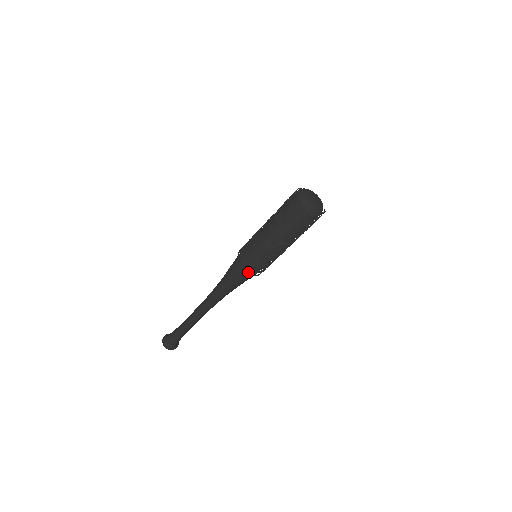
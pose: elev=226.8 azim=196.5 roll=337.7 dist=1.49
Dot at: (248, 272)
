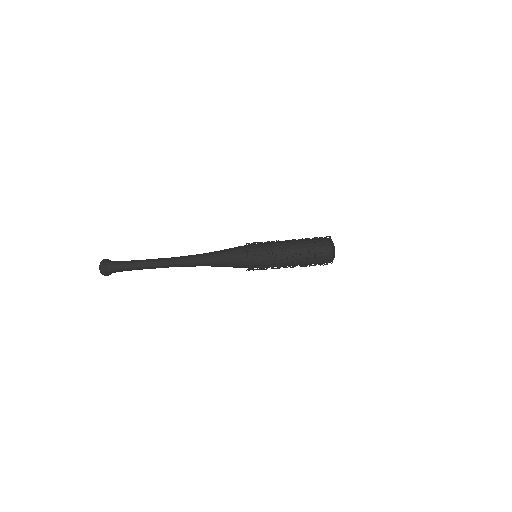
Dot at: (245, 252)
